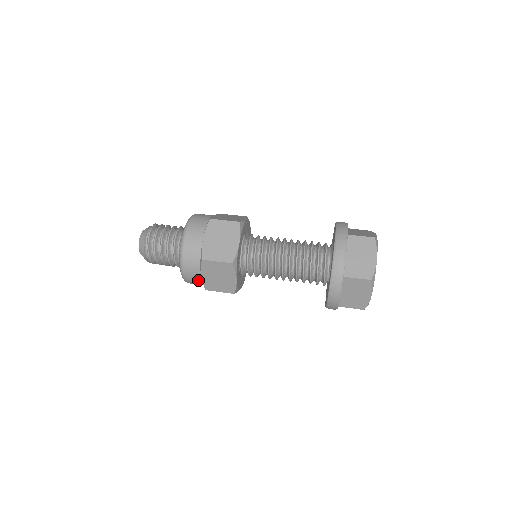
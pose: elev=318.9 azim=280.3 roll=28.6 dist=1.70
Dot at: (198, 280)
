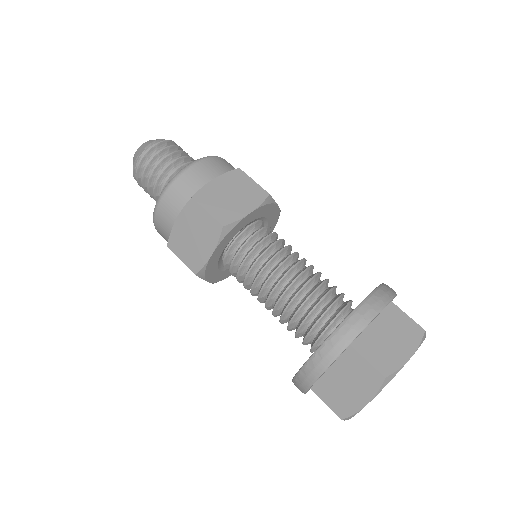
Dot at: (168, 226)
